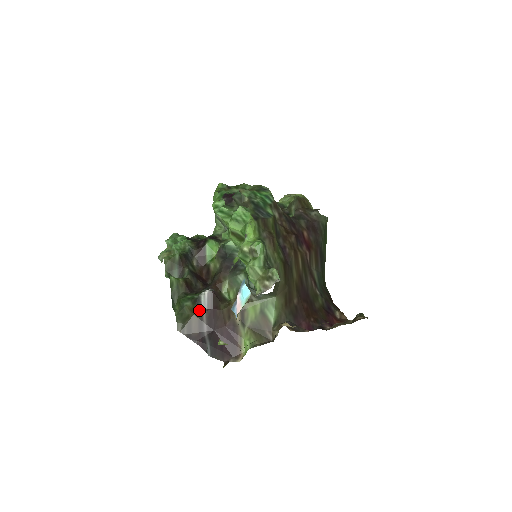
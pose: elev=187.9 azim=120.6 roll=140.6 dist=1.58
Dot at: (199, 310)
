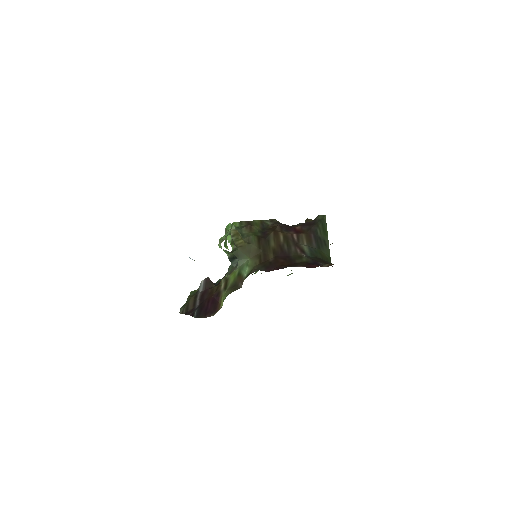
Dot at: (196, 294)
